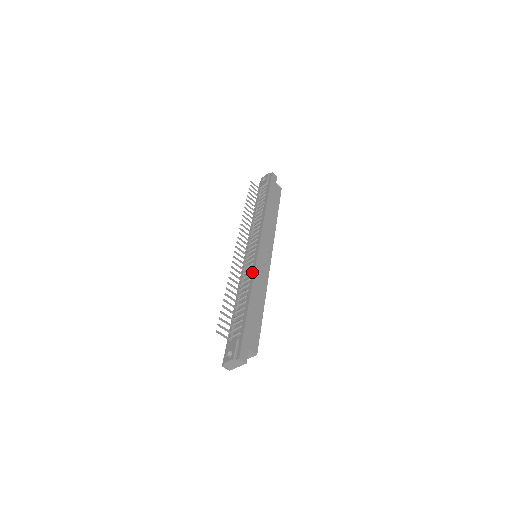
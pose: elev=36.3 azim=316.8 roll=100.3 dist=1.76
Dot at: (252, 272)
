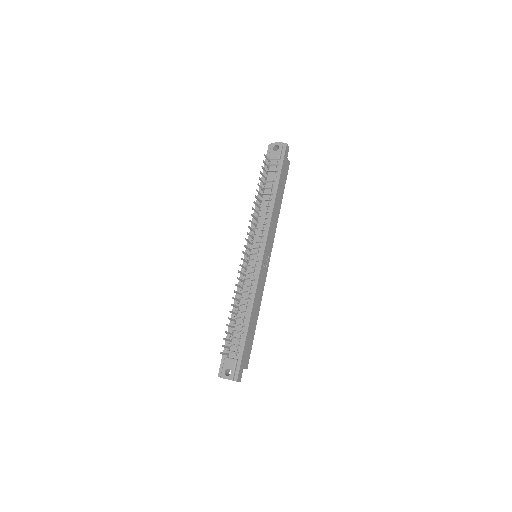
Dot at: (254, 285)
